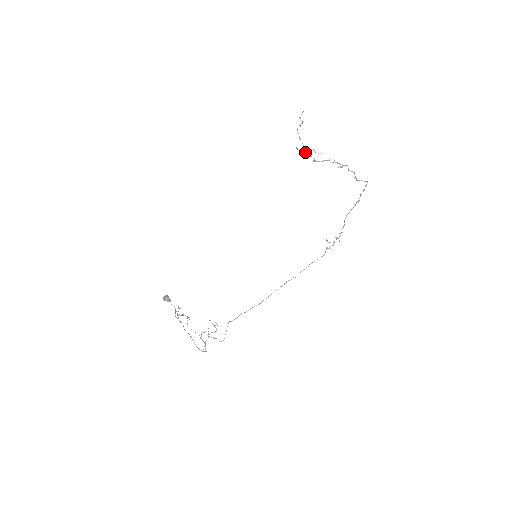
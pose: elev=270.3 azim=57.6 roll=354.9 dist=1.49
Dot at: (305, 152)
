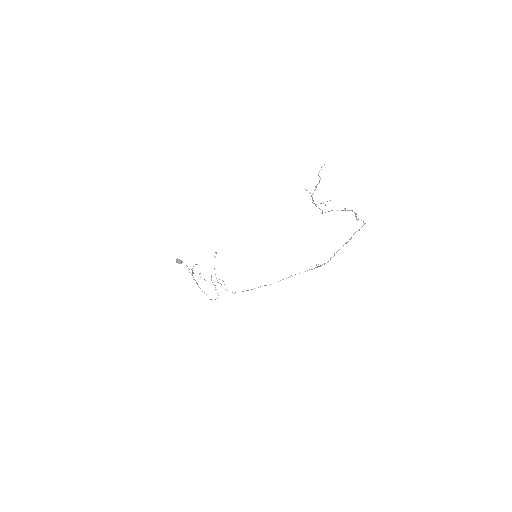
Dot at: occluded
